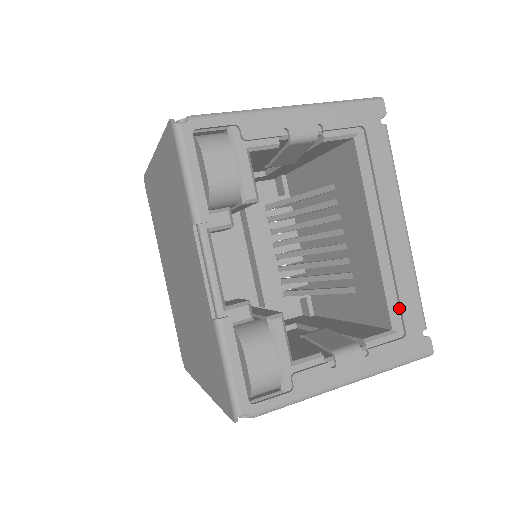
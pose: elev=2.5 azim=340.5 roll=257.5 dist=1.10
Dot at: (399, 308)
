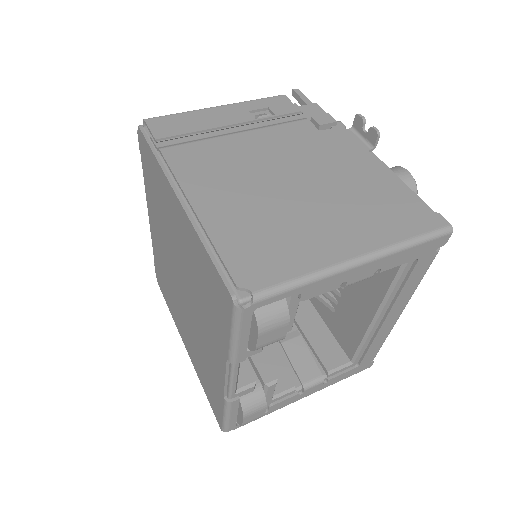
Dot at: (363, 354)
